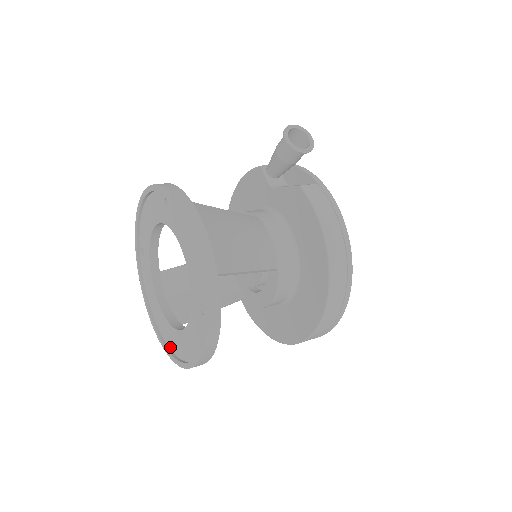
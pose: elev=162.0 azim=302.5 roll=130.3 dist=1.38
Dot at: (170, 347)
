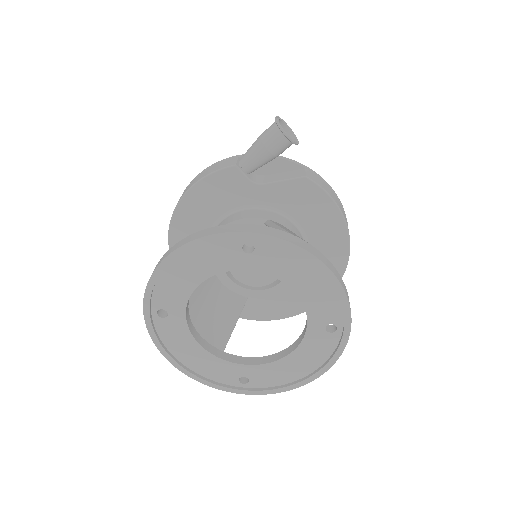
Dot at: (243, 386)
